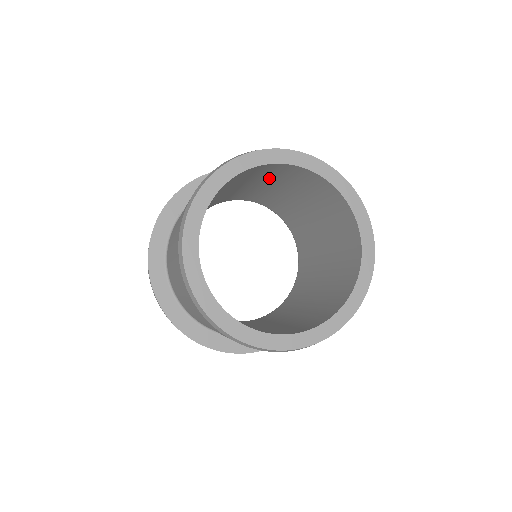
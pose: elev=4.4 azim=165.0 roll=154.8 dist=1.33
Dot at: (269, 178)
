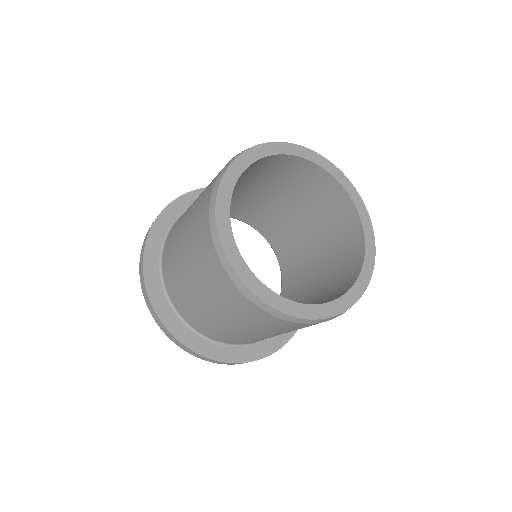
Dot at: (321, 217)
